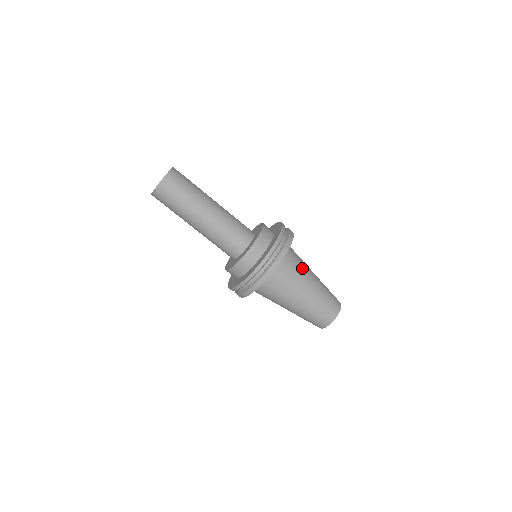
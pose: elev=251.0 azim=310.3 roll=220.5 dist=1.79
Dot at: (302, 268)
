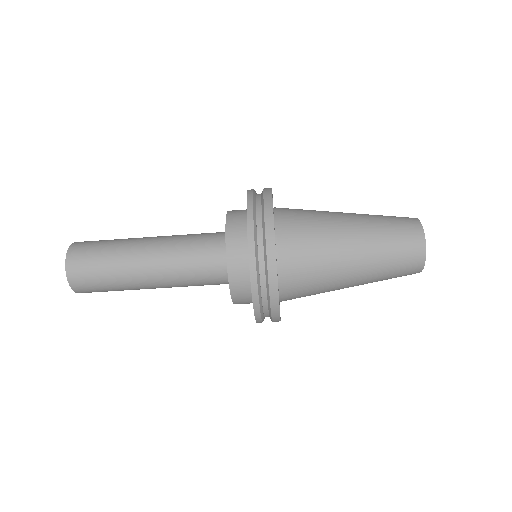
Dot at: (322, 238)
